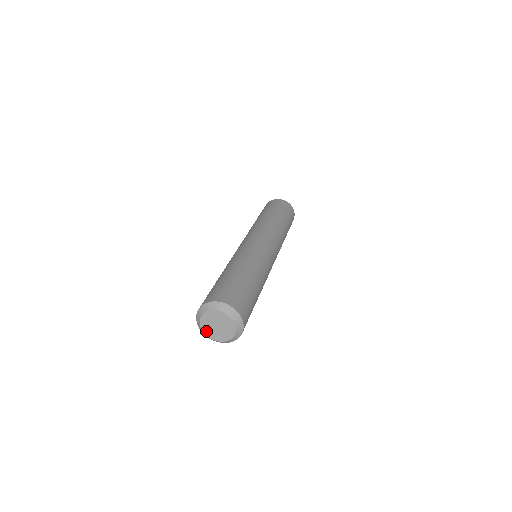
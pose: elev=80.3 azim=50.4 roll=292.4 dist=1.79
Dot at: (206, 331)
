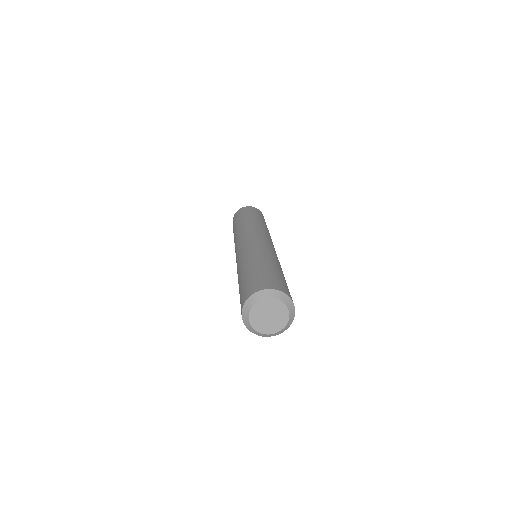
Dot at: (268, 331)
